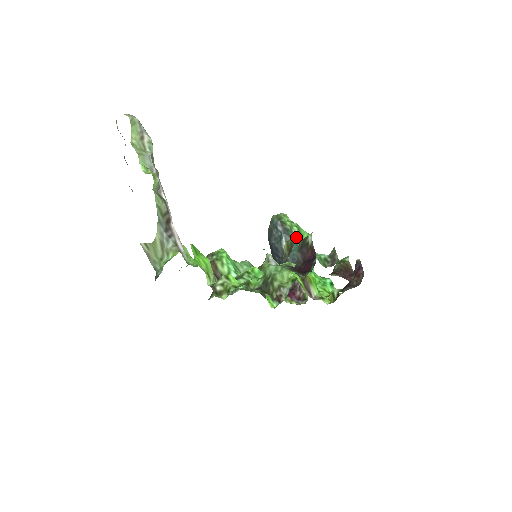
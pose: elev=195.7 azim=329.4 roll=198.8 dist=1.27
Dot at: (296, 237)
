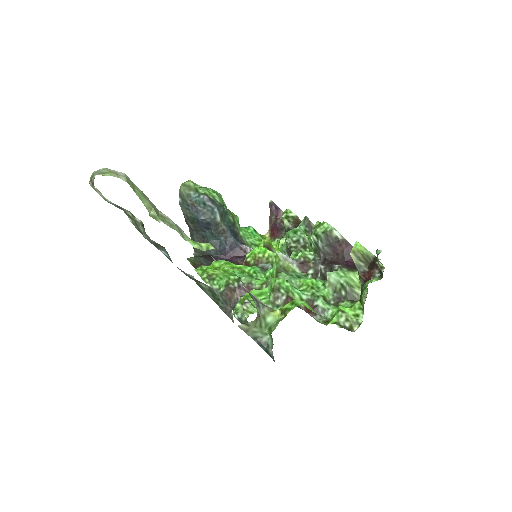
Dot at: (364, 248)
